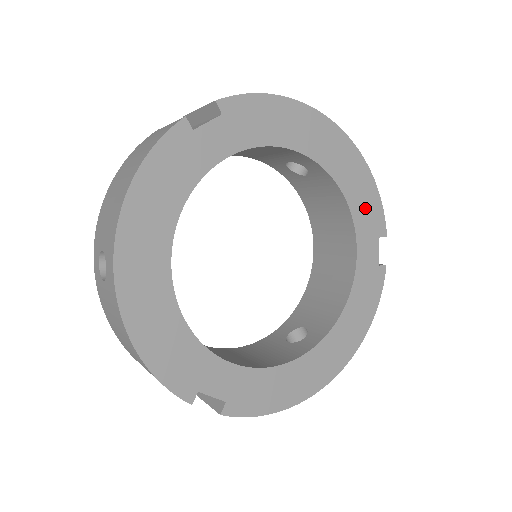
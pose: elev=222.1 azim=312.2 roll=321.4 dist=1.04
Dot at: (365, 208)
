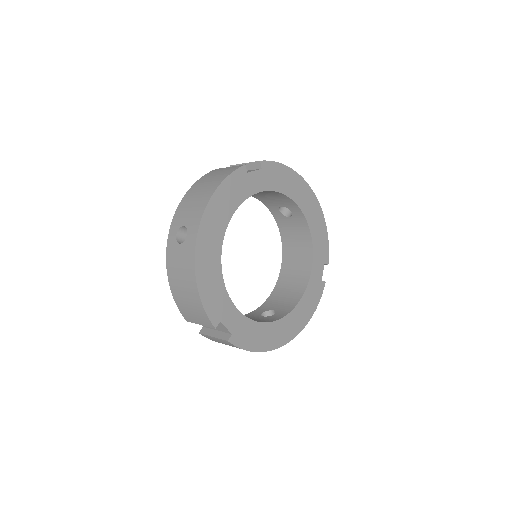
Dot at: (320, 243)
